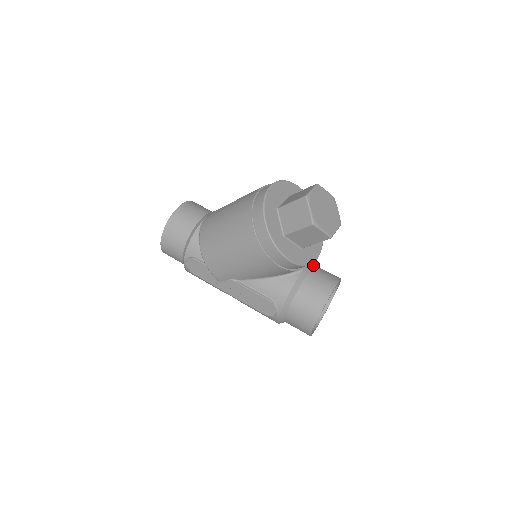
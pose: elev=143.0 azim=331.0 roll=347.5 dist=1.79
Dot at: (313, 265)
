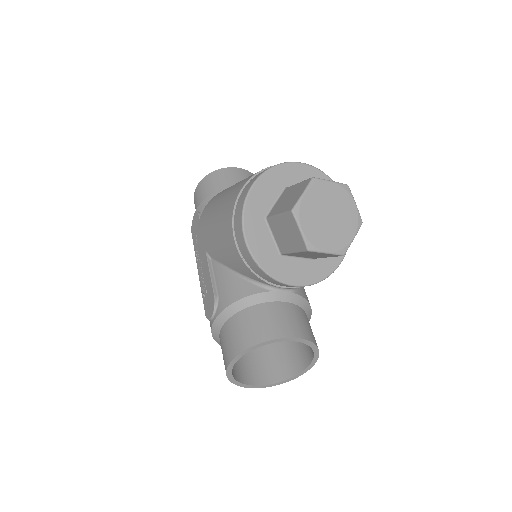
Dot at: (297, 303)
